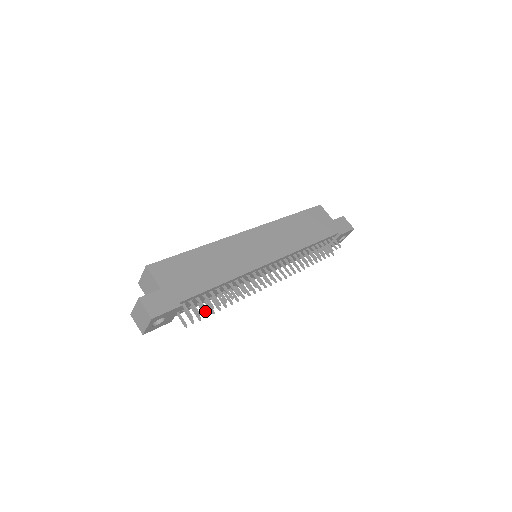
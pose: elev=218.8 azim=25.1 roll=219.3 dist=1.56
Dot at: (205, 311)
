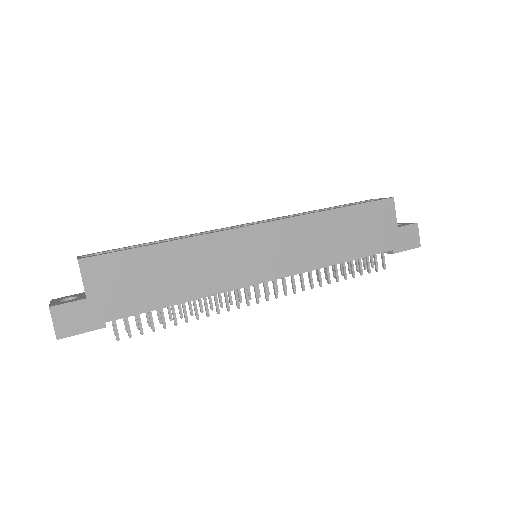
Dot at: (140, 333)
